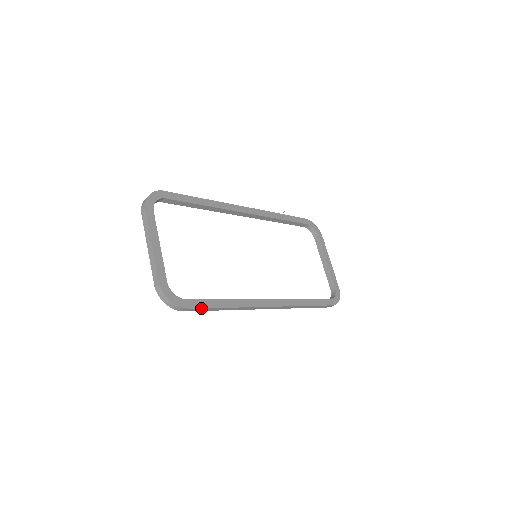
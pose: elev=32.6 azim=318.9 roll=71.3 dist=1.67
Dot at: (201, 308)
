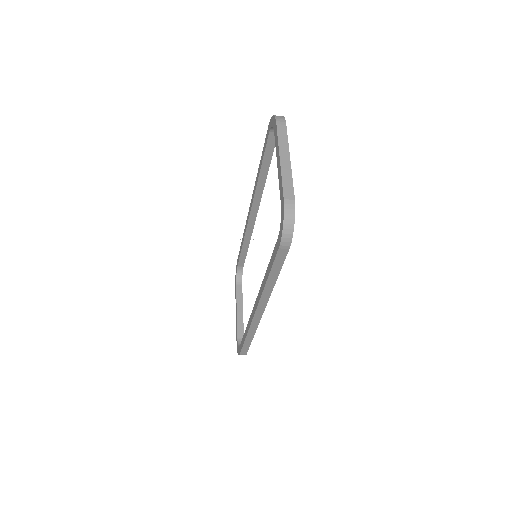
Dot at: (284, 259)
